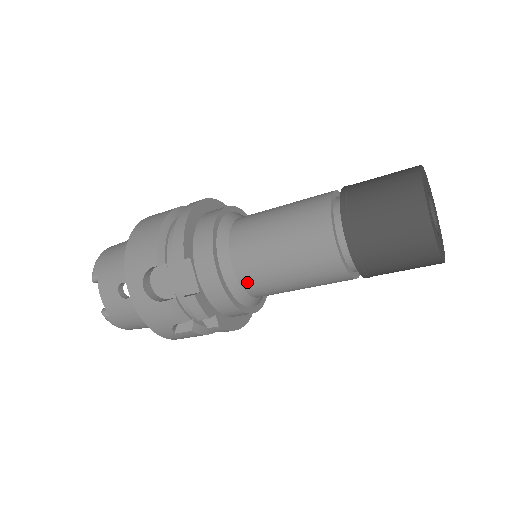
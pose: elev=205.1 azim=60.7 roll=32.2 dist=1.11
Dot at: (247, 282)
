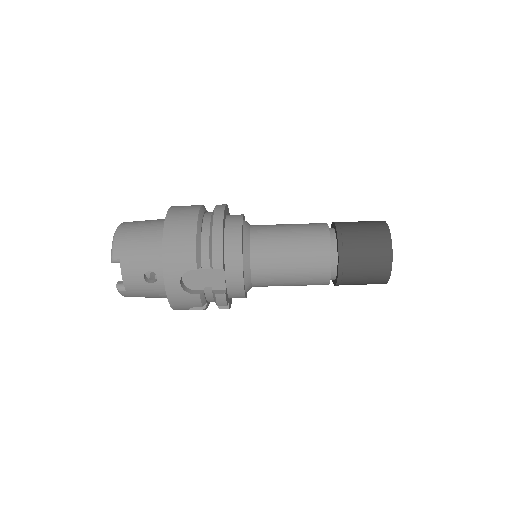
Dot at: (257, 282)
